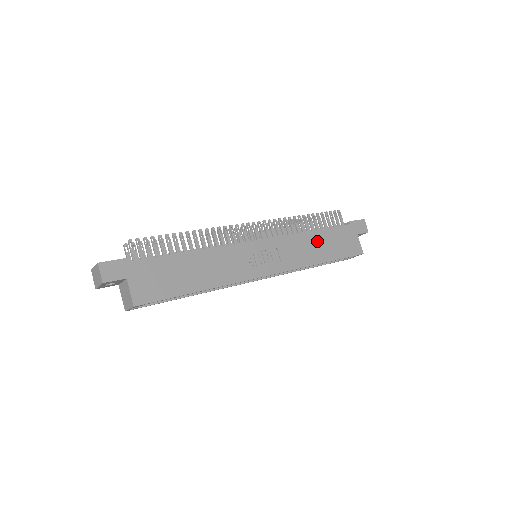
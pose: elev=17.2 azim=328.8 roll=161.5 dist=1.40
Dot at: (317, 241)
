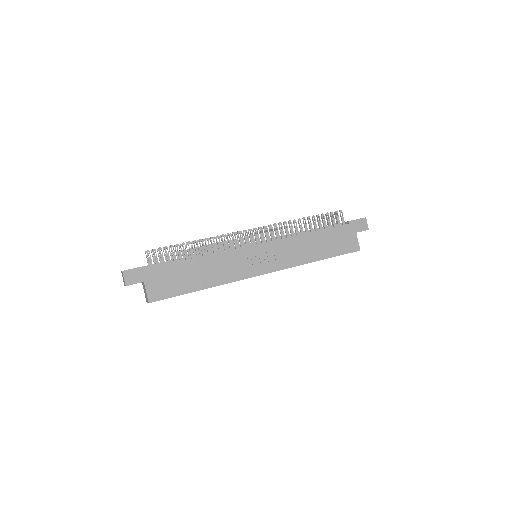
Dot at: (313, 242)
